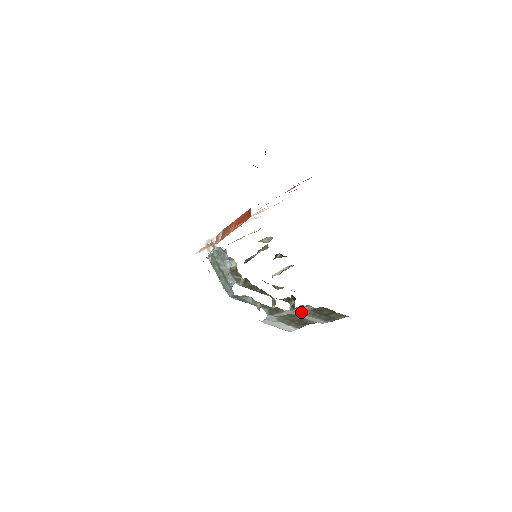
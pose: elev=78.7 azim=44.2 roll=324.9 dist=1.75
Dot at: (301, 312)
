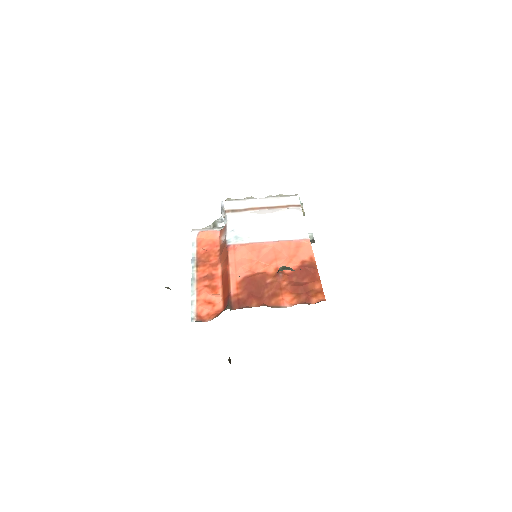
Dot at: occluded
